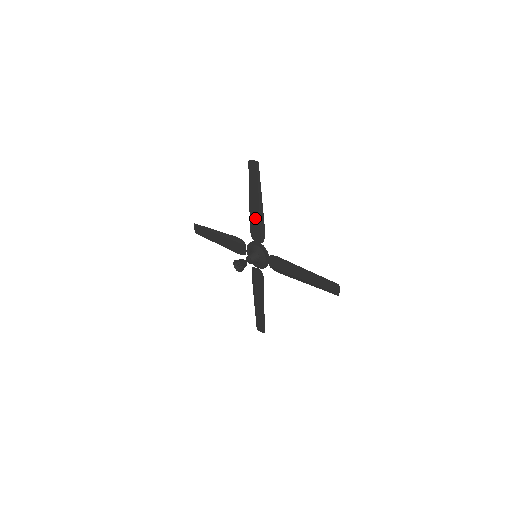
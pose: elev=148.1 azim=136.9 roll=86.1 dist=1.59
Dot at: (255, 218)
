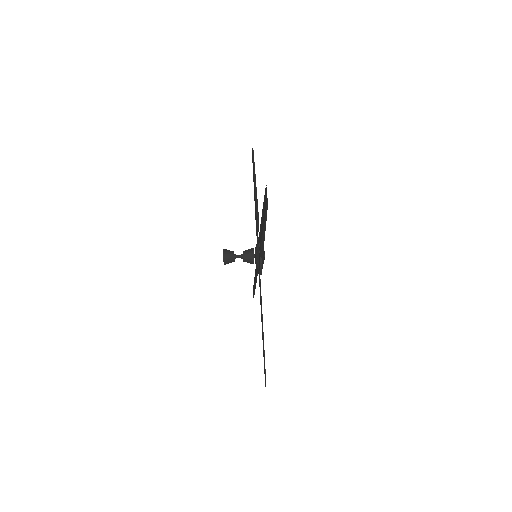
Dot at: (261, 233)
